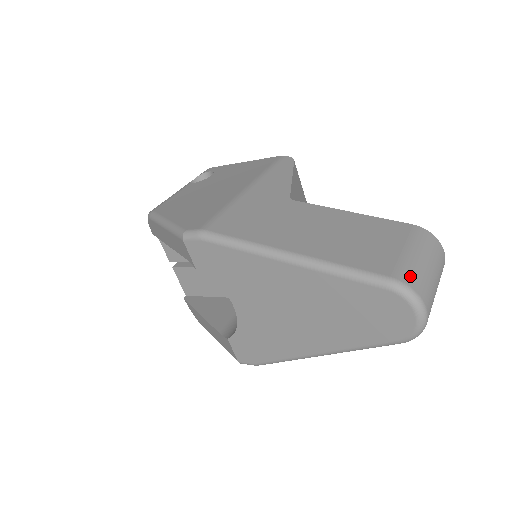
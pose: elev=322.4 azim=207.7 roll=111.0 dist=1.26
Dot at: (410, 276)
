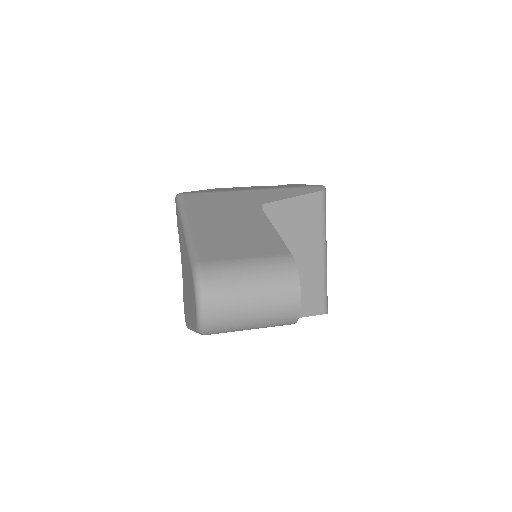
Dot at: (215, 272)
